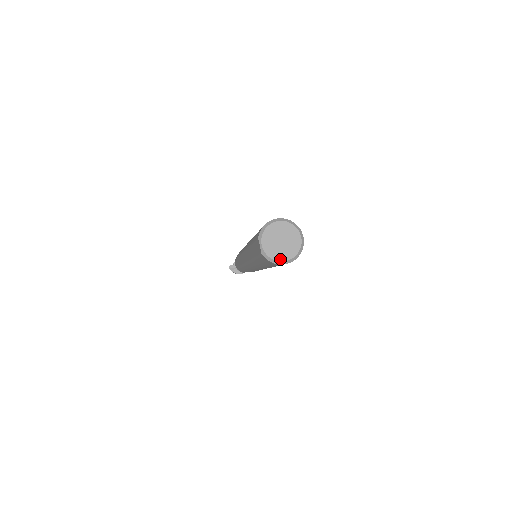
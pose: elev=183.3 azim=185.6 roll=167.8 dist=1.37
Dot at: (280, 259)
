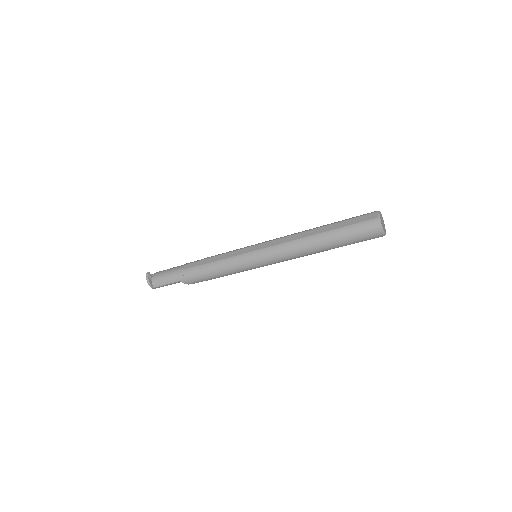
Dot at: (383, 227)
